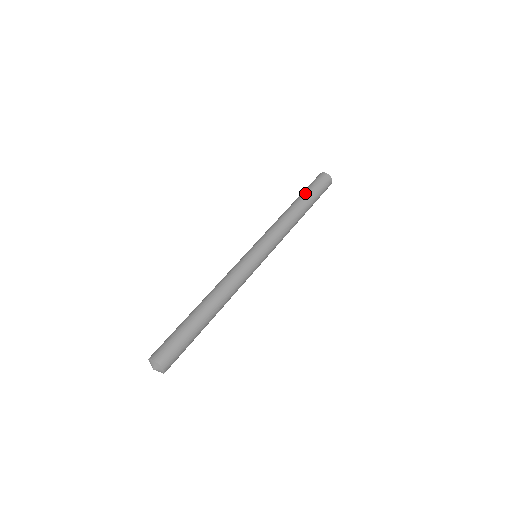
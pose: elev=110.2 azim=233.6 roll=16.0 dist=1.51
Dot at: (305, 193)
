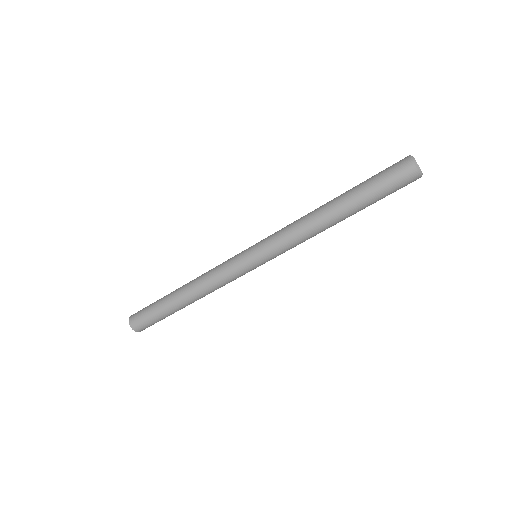
Dot at: (355, 186)
